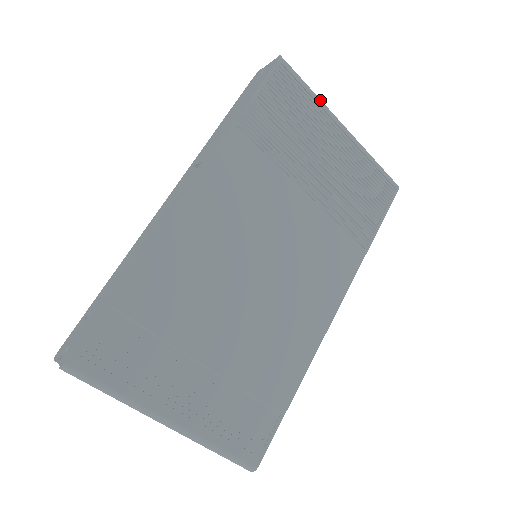
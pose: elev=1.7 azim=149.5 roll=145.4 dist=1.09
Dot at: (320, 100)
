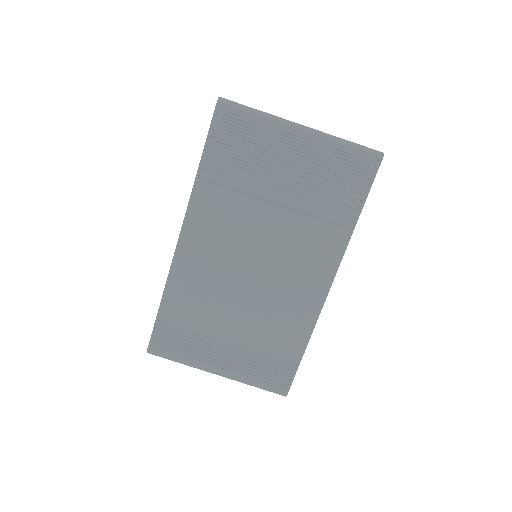
Dot at: (267, 117)
